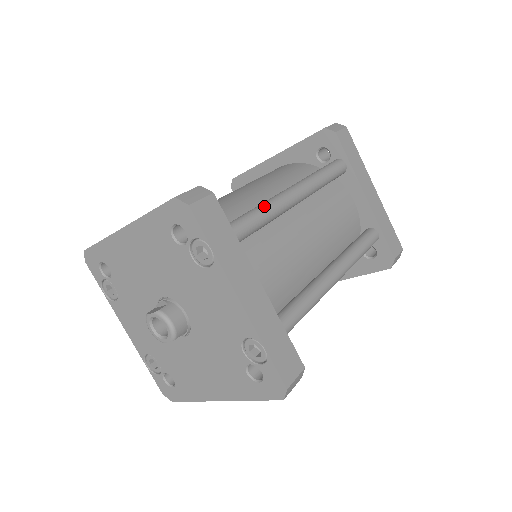
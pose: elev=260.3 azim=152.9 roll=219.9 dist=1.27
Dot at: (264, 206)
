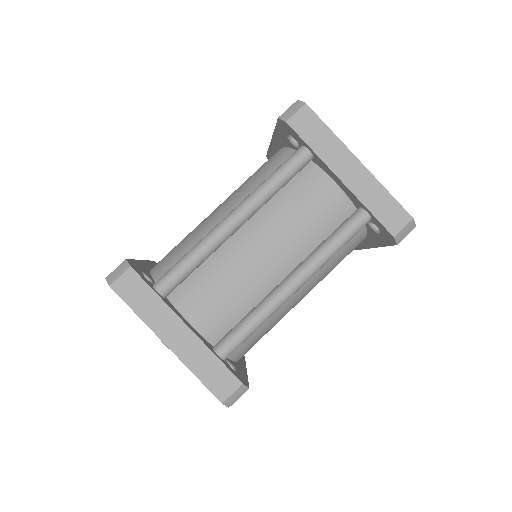
Dot at: (192, 250)
